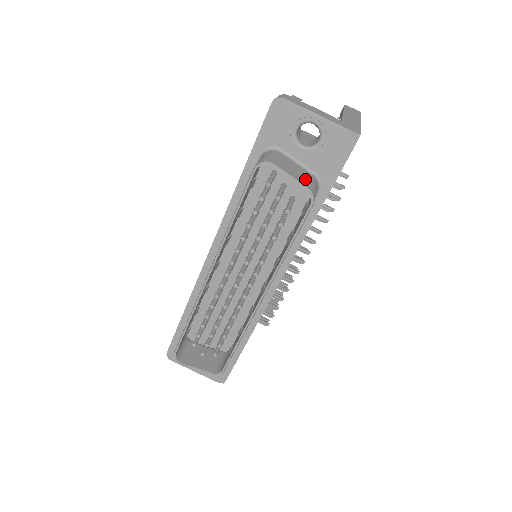
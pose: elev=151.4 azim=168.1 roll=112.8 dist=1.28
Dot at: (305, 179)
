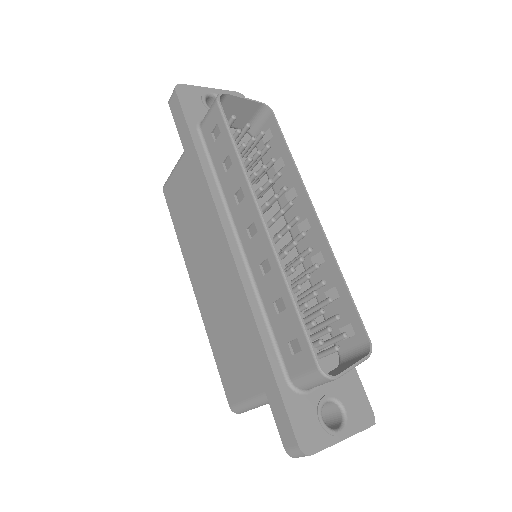
Dot at: (248, 111)
